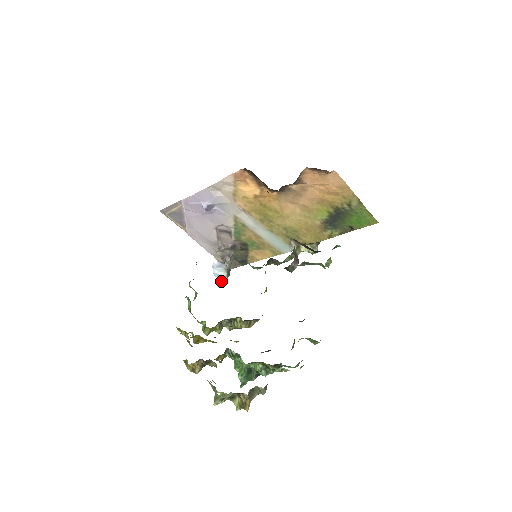
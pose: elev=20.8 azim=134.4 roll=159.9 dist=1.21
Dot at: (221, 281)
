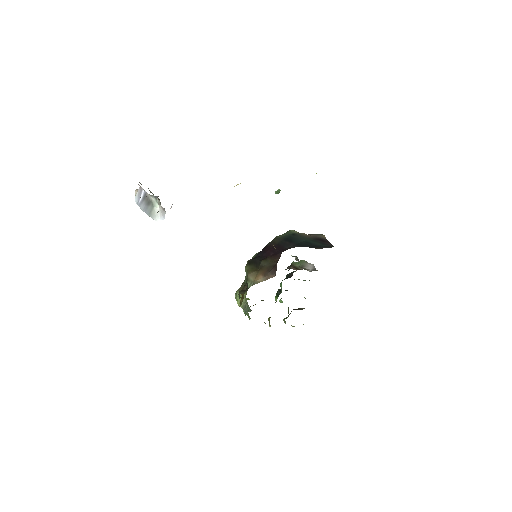
Dot at: (137, 195)
